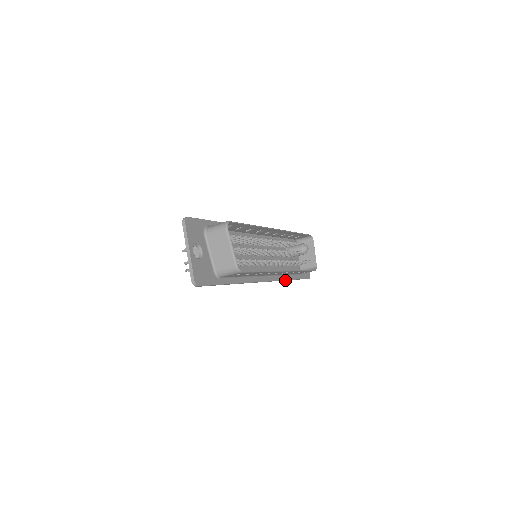
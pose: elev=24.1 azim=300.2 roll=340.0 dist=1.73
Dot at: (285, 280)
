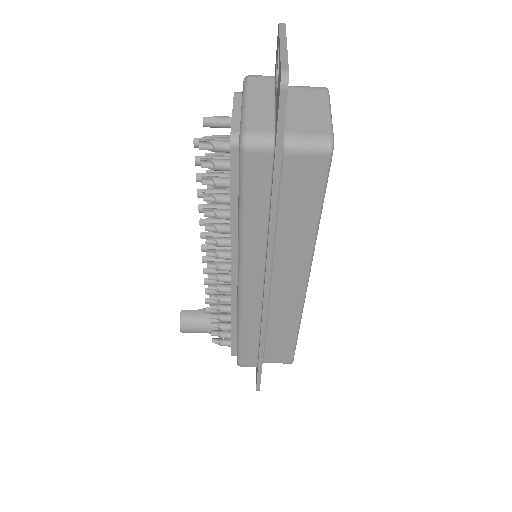
Dot at: (260, 340)
